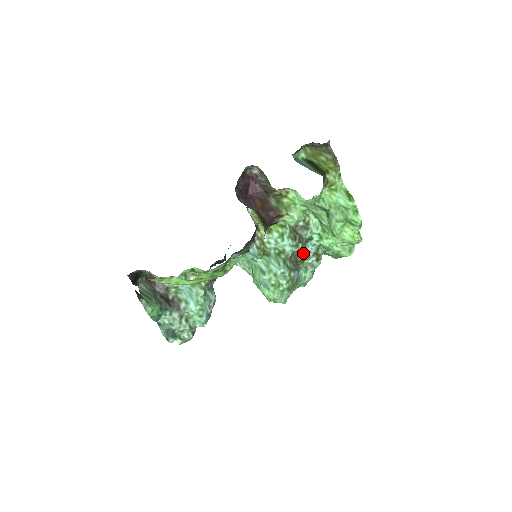
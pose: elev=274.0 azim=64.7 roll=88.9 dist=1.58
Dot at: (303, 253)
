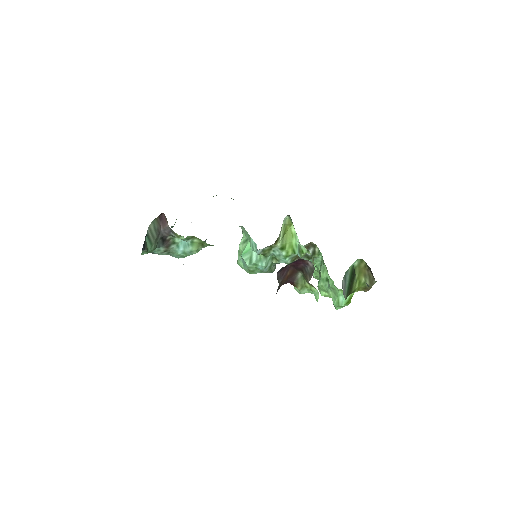
Dot at: occluded
